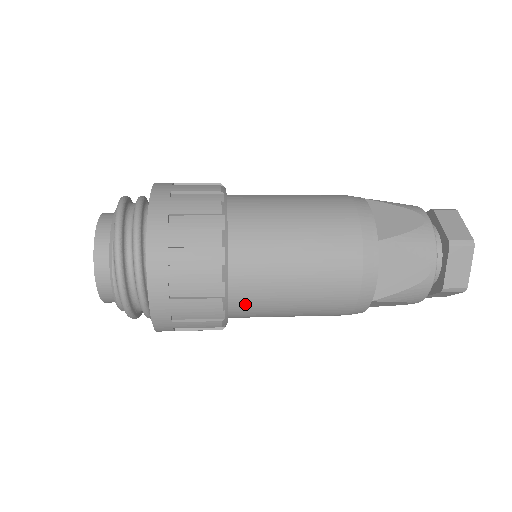
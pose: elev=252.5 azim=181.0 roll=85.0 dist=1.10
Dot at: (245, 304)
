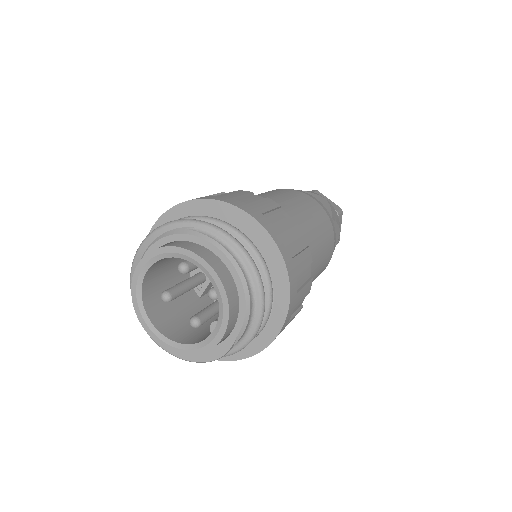
Dot at: occluded
